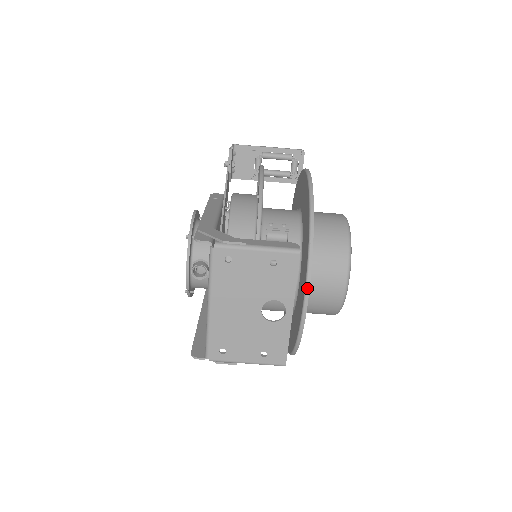
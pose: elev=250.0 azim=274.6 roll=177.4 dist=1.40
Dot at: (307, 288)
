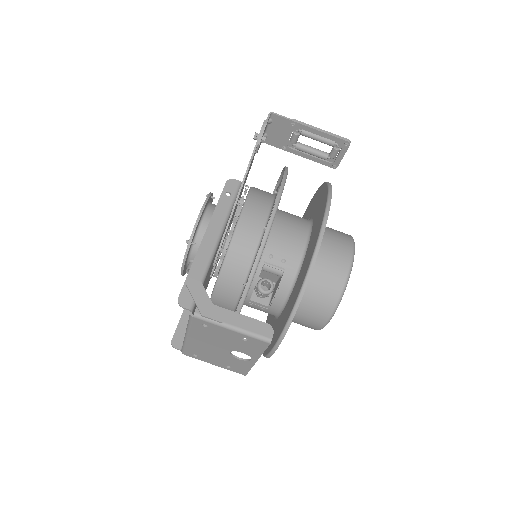
Dot at: (276, 346)
